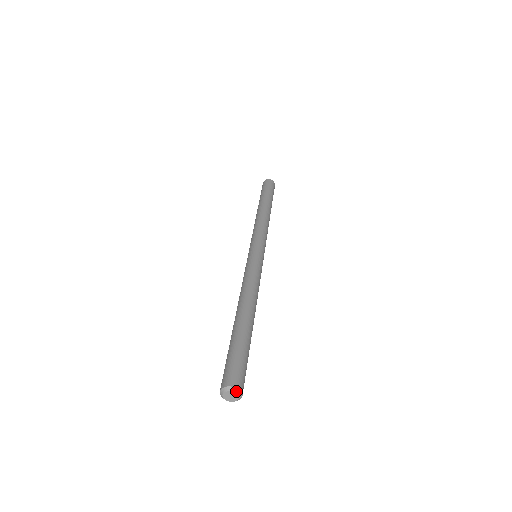
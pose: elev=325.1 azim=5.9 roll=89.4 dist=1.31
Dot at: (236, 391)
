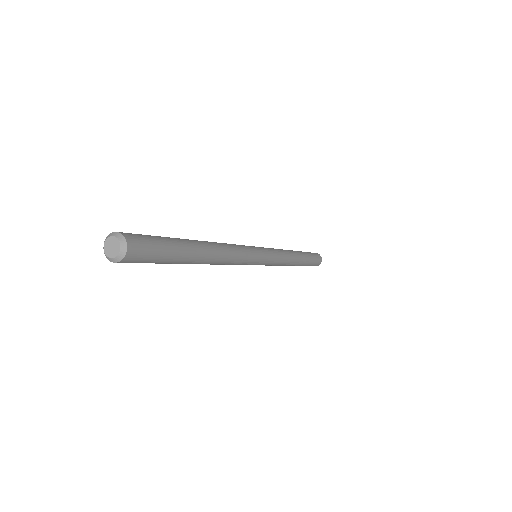
Dot at: (111, 235)
